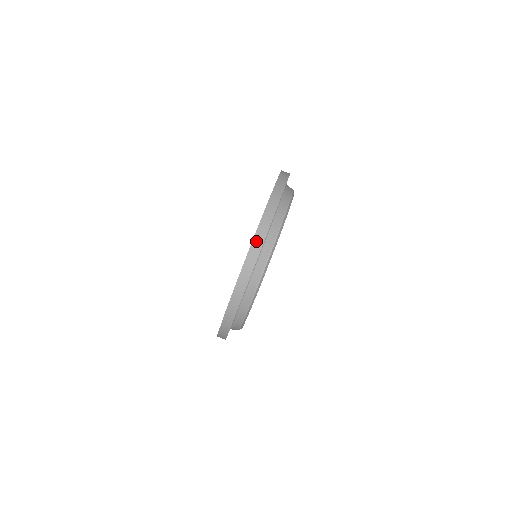
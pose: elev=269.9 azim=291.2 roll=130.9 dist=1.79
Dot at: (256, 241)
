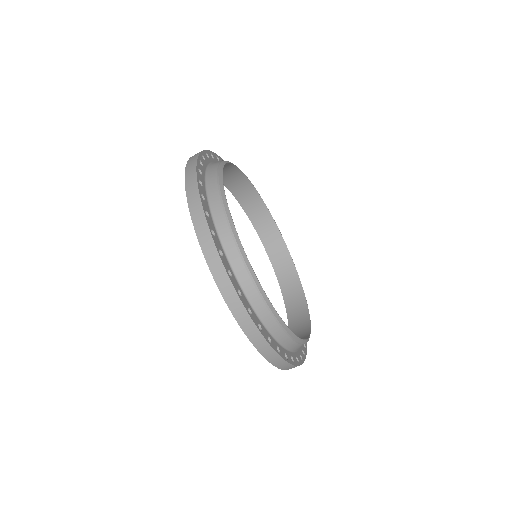
Dot at: (190, 193)
